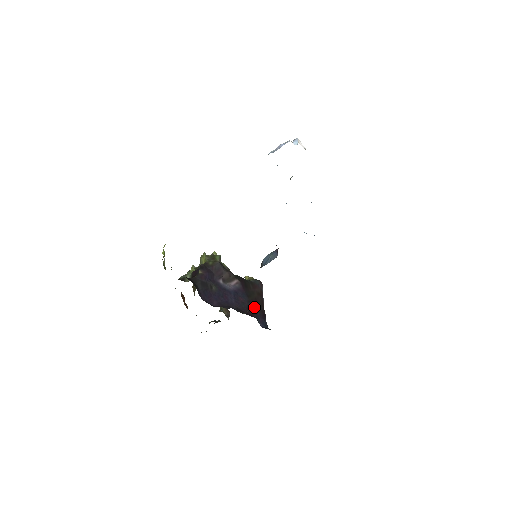
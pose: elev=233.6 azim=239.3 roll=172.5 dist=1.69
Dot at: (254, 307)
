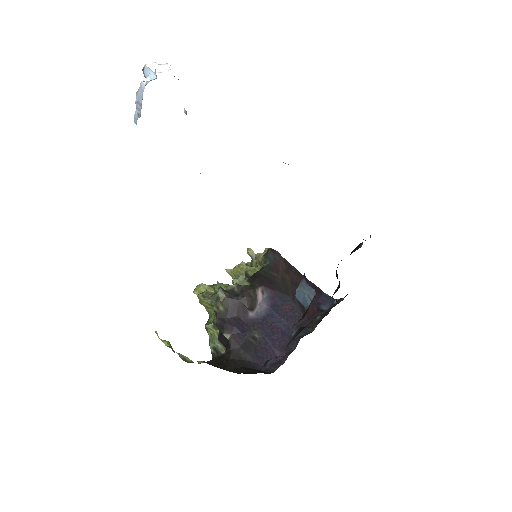
Dot at: occluded
